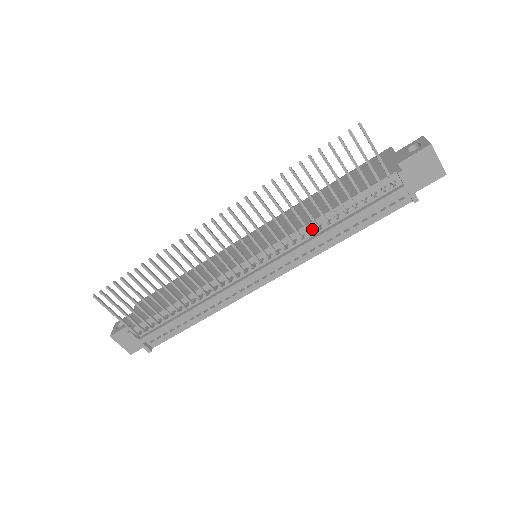
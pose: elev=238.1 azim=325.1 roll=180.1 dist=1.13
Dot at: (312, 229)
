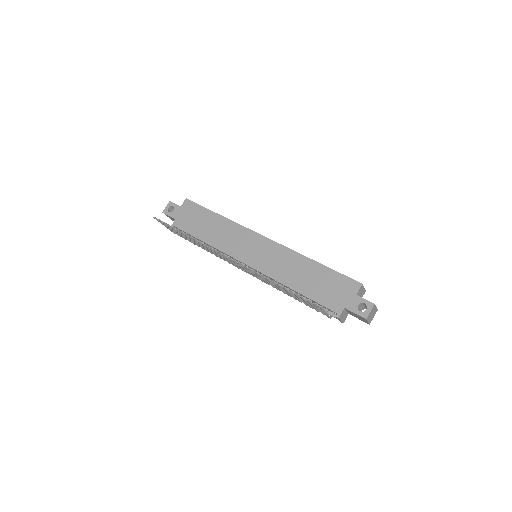
Dot at: occluded
